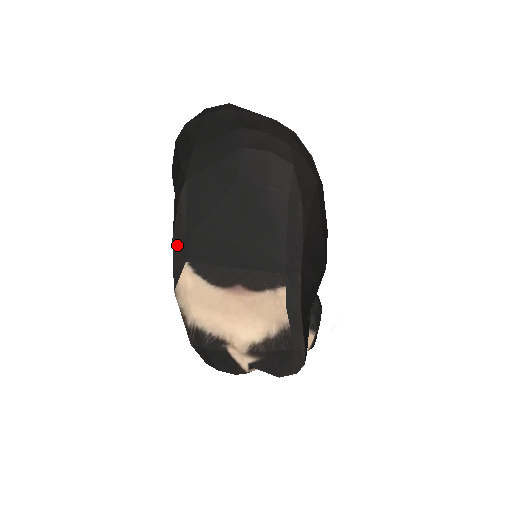
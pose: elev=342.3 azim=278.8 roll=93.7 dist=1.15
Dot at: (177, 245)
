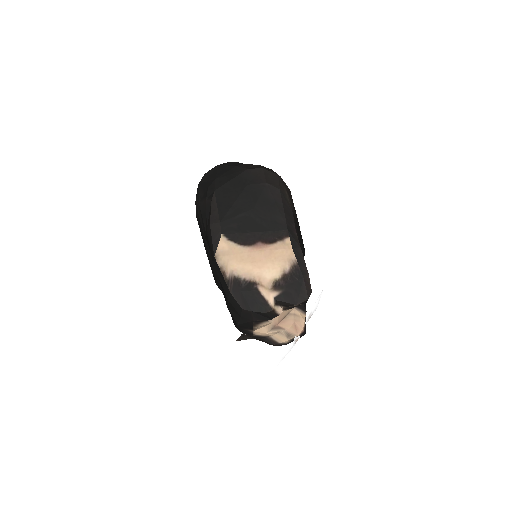
Dot at: (214, 226)
